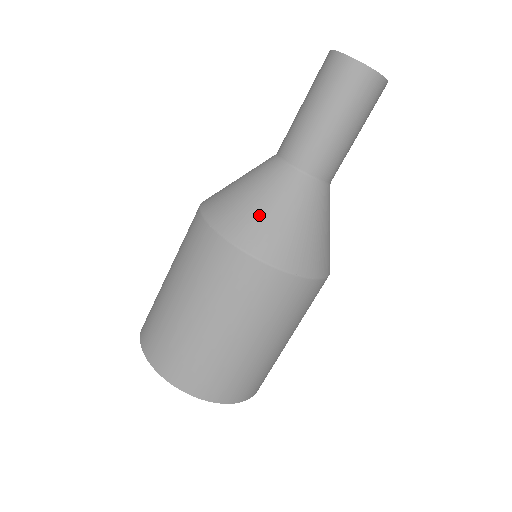
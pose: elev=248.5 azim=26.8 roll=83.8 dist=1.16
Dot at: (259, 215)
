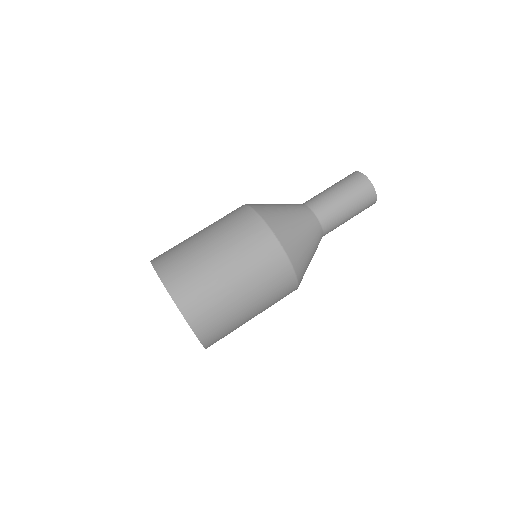
Dot at: (273, 207)
